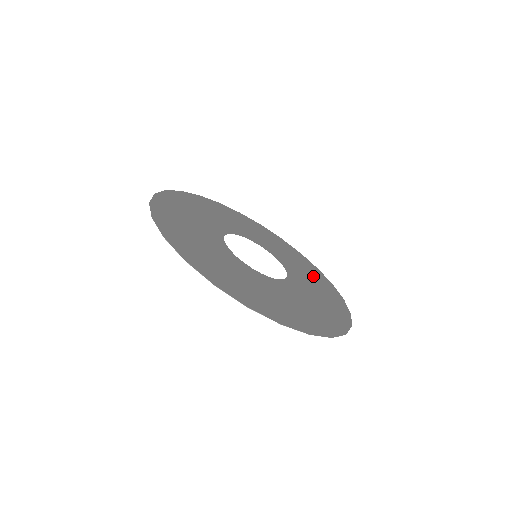
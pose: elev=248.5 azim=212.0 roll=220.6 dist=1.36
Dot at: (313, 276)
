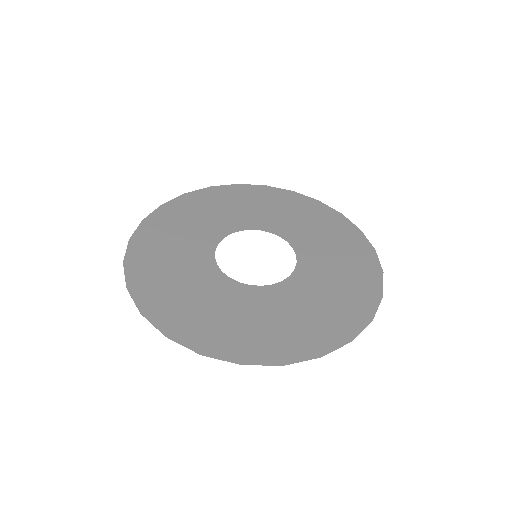
Dot at: (333, 235)
